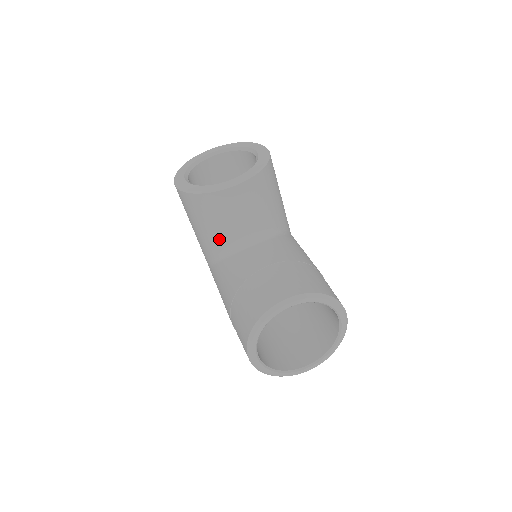
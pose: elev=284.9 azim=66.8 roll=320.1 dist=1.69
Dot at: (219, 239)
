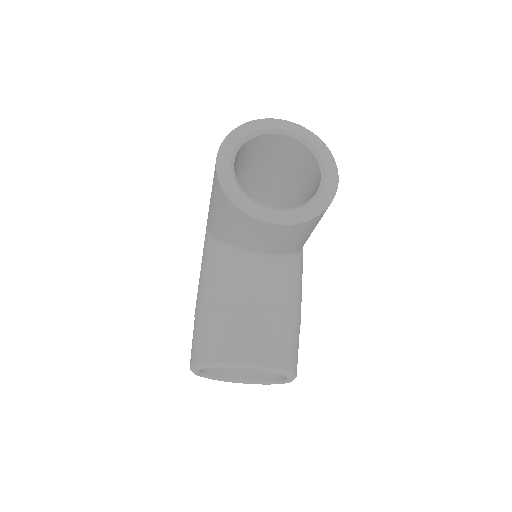
Dot at: (229, 236)
